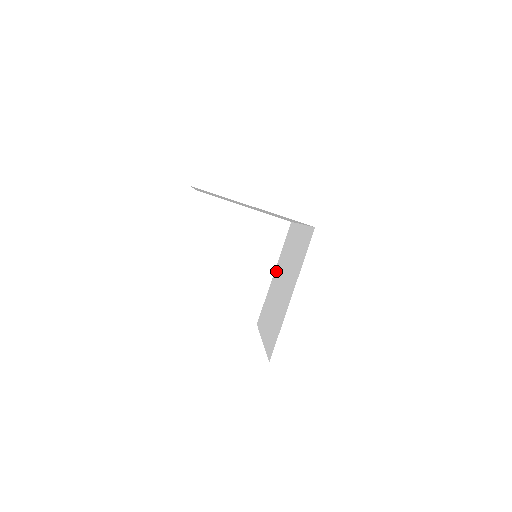
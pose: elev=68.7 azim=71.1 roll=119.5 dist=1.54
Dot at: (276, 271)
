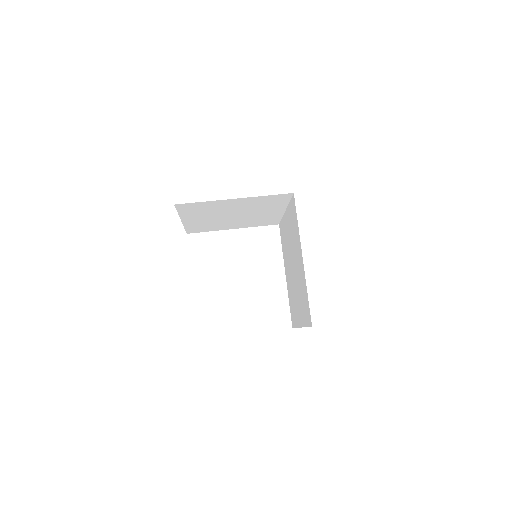
Dot at: (298, 316)
